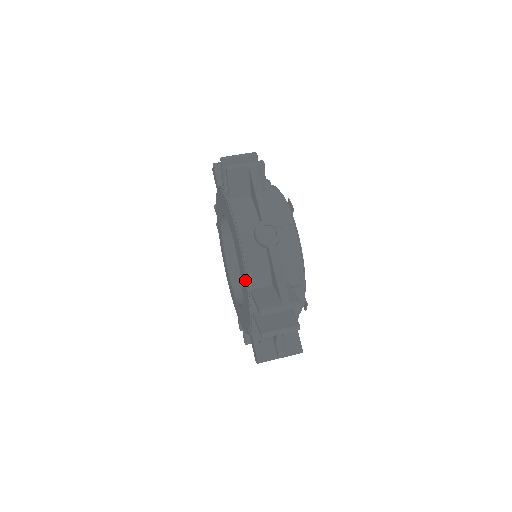
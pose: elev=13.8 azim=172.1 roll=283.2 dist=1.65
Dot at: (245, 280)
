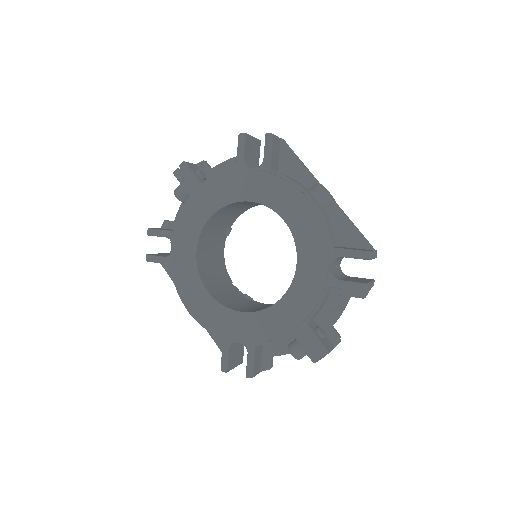
Dot at: (323, 240)
